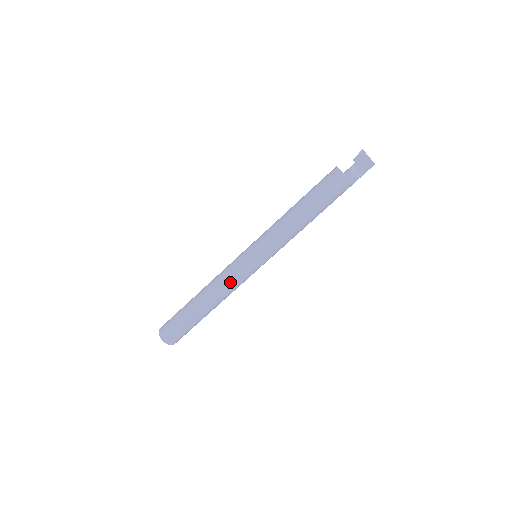
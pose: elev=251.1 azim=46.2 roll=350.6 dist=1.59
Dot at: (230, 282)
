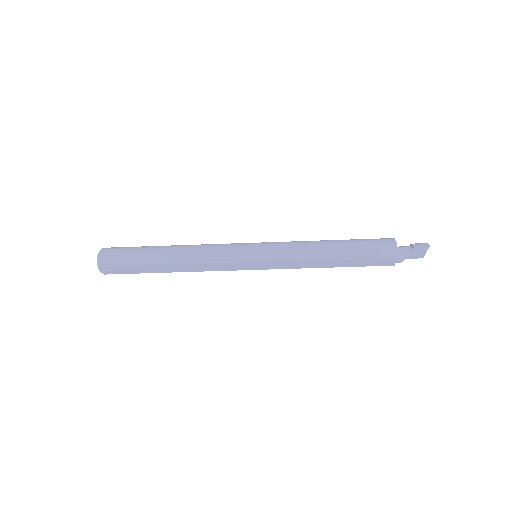
Dot at: (214, 268)
